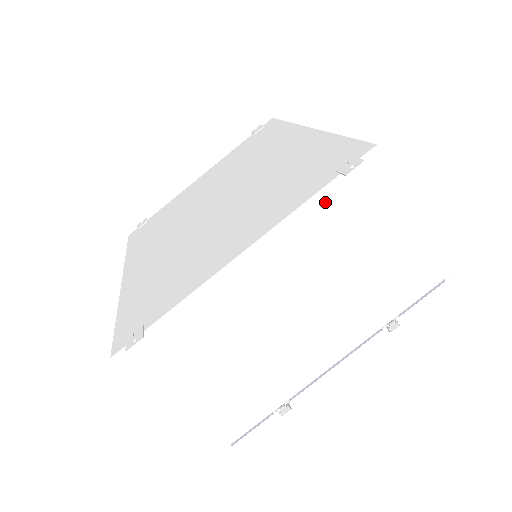
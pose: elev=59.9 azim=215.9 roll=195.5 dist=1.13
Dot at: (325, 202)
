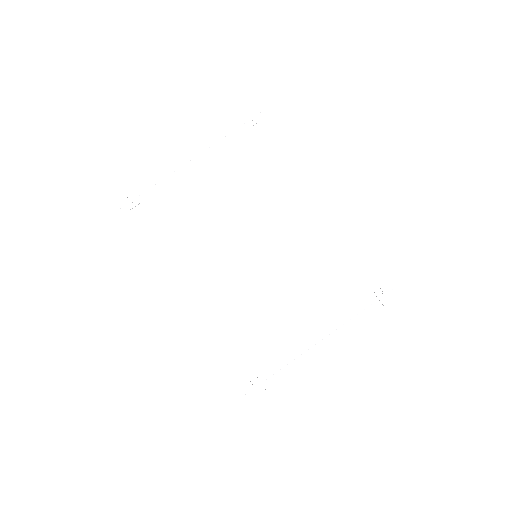
Dot at: occluded
